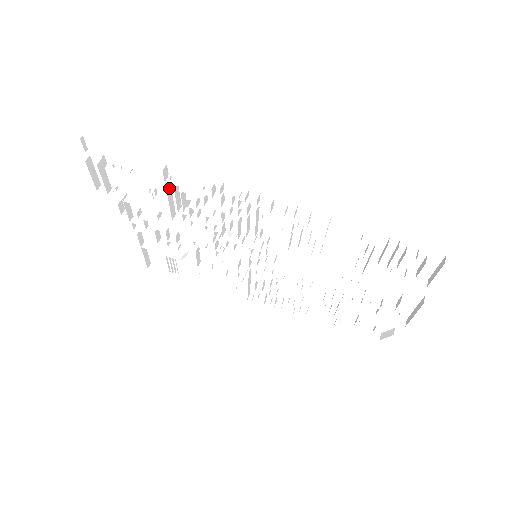
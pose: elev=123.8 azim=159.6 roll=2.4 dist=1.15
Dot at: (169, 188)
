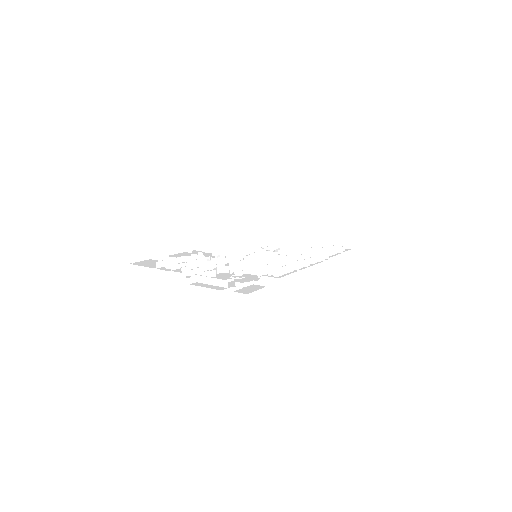
Dot at: (258, 270)
